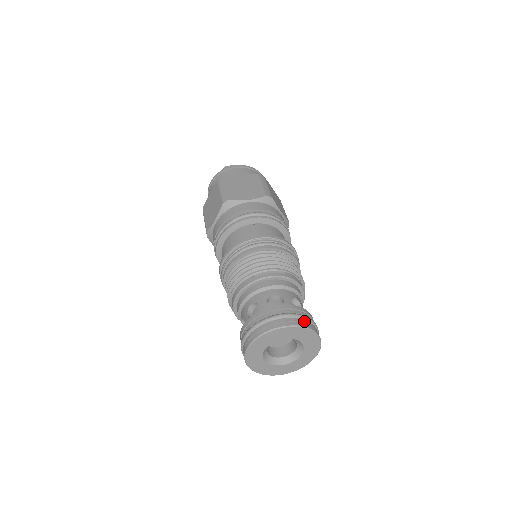
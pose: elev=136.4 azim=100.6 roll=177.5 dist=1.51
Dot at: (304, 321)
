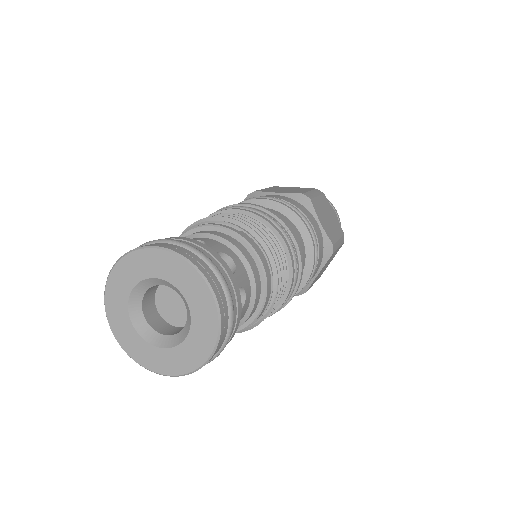
Dot at: (199, 259)
